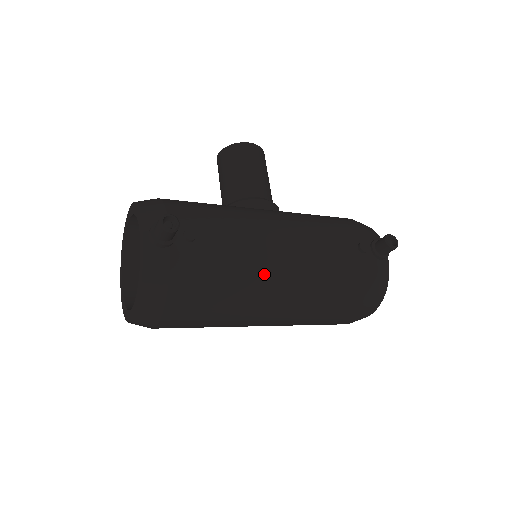
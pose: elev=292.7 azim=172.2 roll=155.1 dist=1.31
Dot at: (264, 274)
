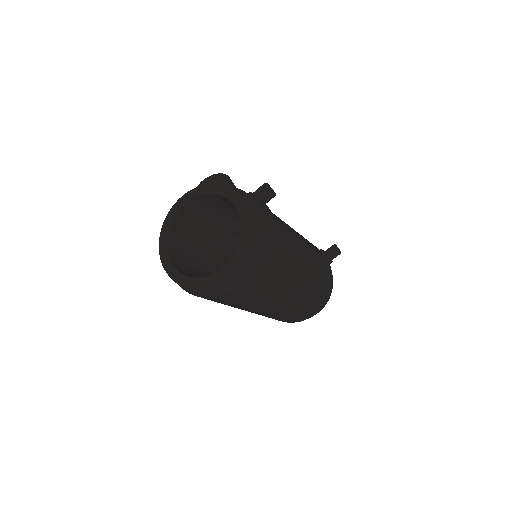
Dot at: (298, 252)
